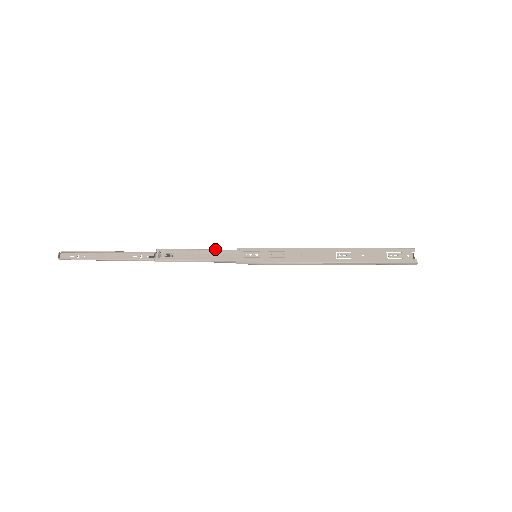
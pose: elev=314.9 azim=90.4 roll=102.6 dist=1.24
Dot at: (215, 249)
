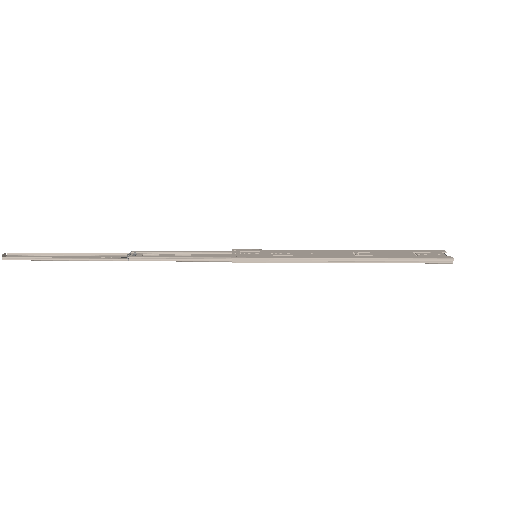
Dot at: (205, 251)
